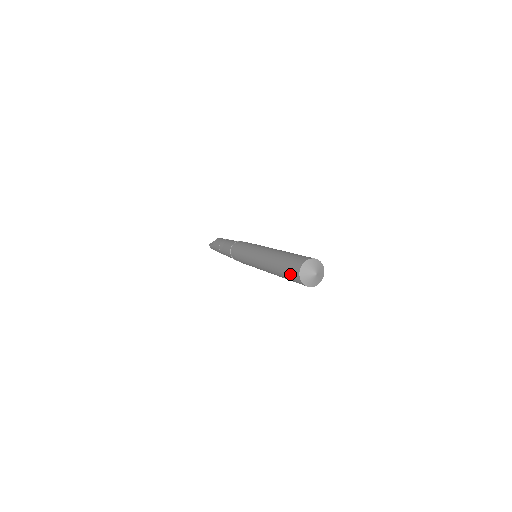
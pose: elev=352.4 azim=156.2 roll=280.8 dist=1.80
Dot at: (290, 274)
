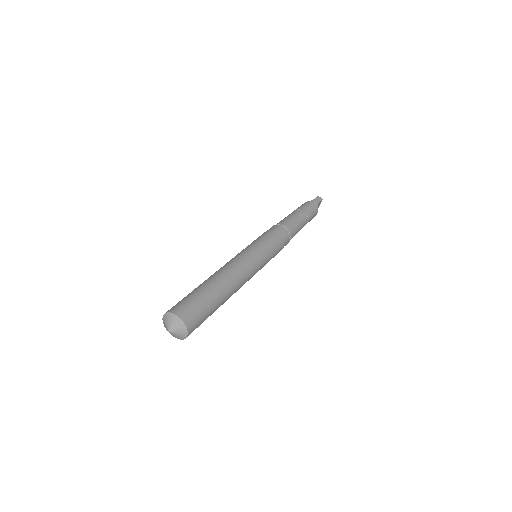
Dot at: occluded
